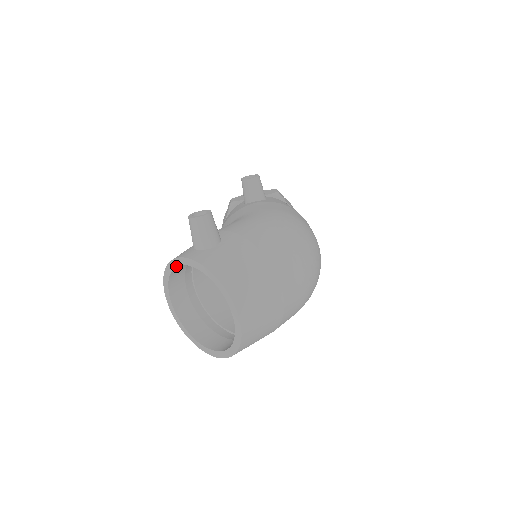
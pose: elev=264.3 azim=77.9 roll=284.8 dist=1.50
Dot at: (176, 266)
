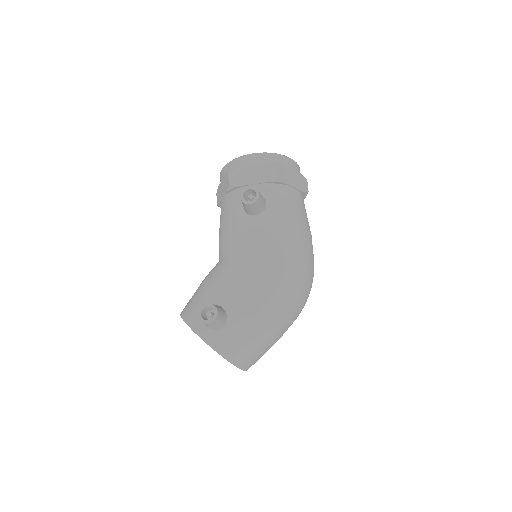
Dot at: occluded
